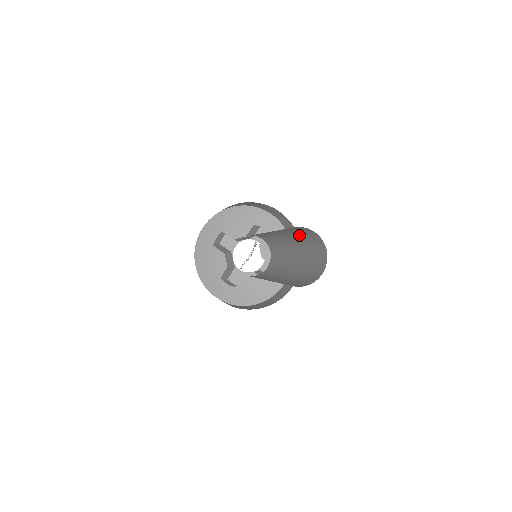
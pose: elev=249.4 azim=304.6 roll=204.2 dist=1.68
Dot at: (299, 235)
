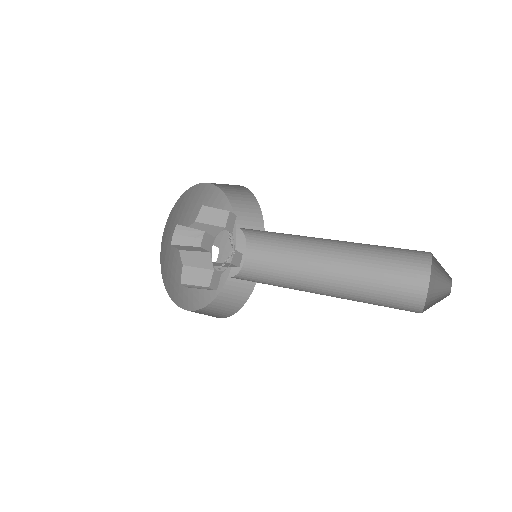
Dot at: (378, 247)
